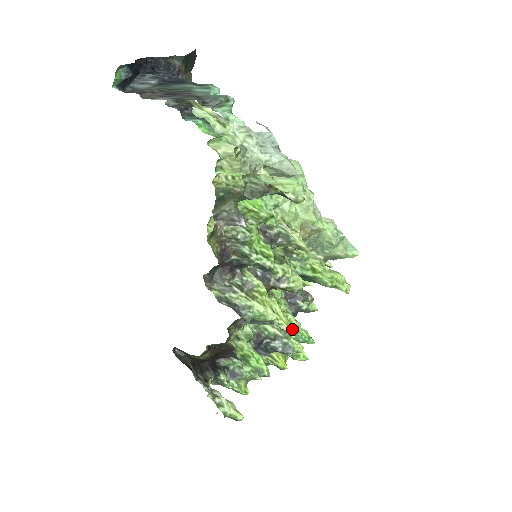
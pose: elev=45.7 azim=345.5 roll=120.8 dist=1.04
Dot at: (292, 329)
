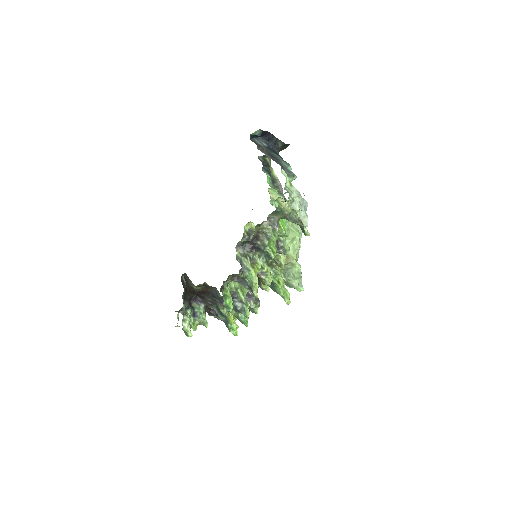
Dot at: occluded
